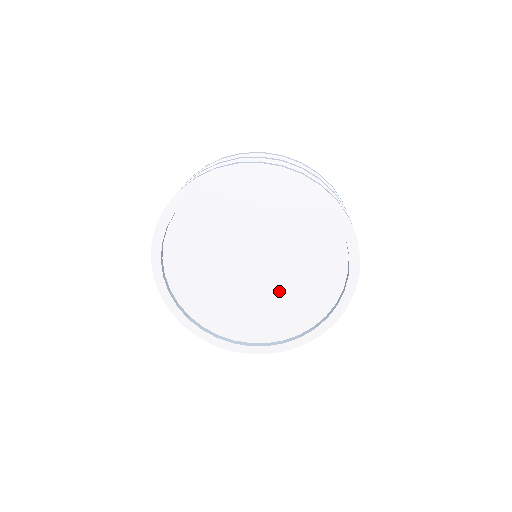
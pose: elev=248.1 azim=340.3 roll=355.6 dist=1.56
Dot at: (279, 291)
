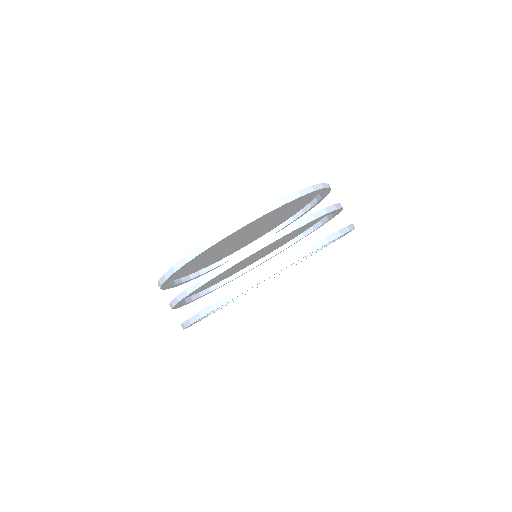
Dot at: occluded
